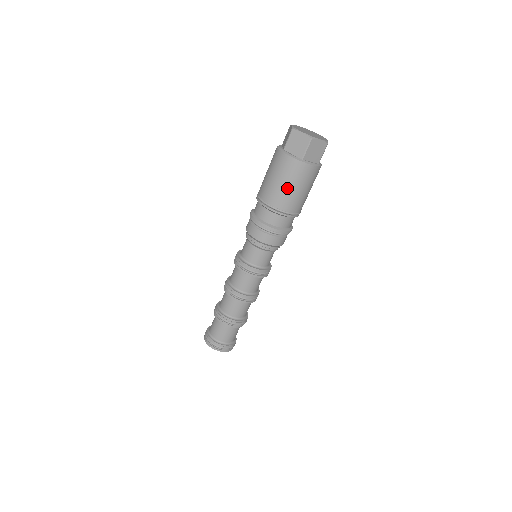
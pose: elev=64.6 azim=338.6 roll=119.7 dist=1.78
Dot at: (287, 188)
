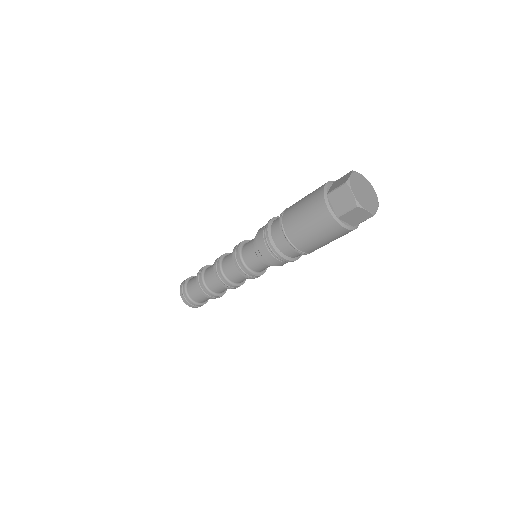
Dot at: (308, 231)
